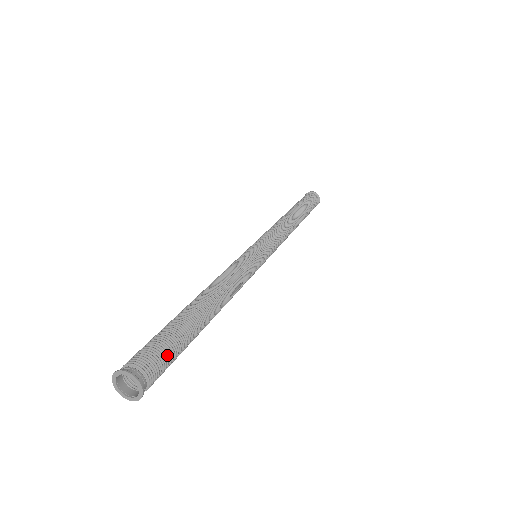
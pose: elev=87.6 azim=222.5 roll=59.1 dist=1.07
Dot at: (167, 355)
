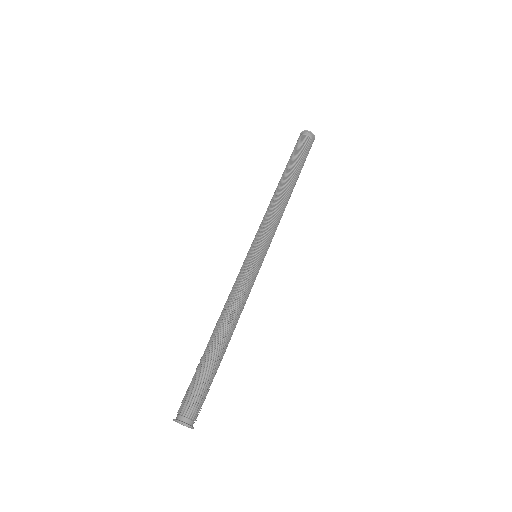
Dot at: (198, 395)
